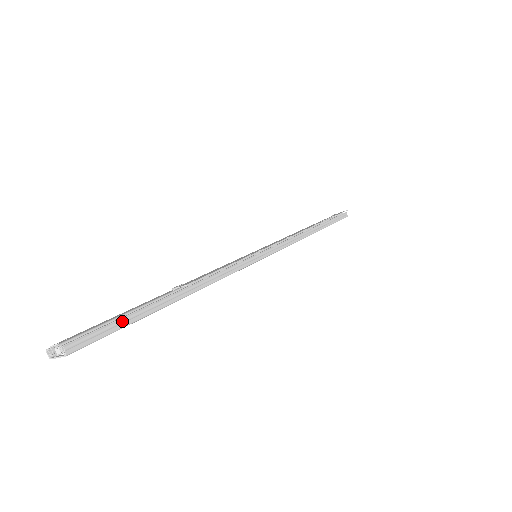
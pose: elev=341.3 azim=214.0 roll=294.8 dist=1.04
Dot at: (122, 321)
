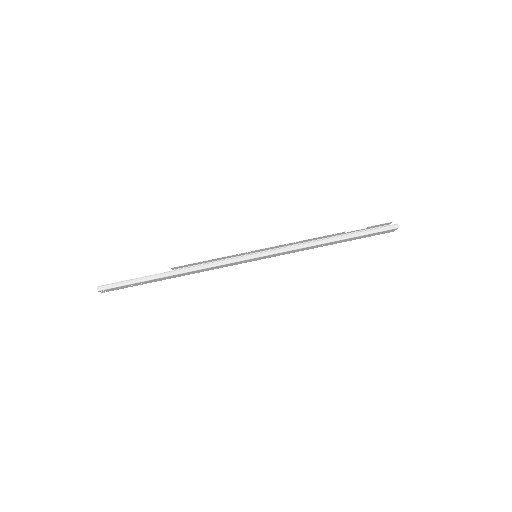
Dot at: (129, 281)
